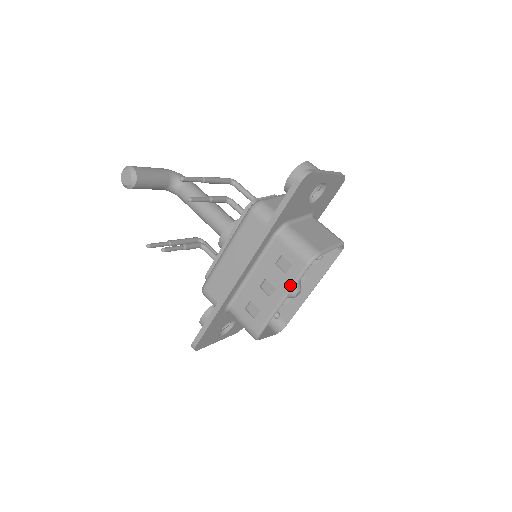
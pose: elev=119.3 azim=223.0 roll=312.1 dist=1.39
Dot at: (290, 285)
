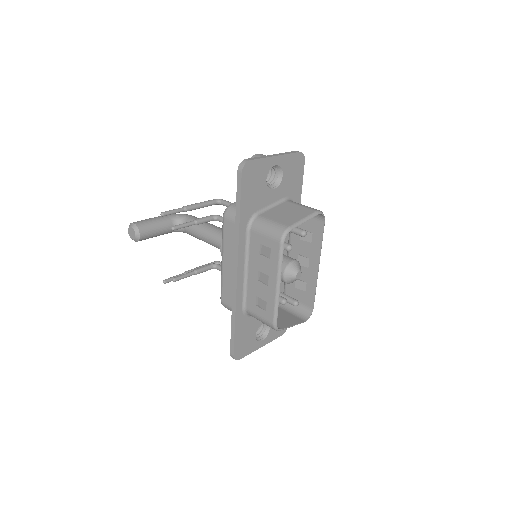
Dot at: (277, 267)
